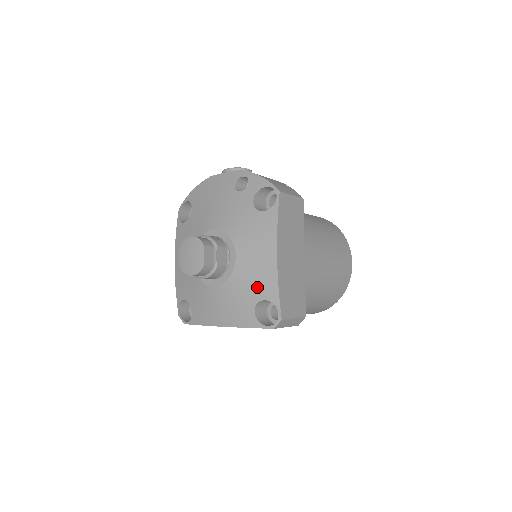
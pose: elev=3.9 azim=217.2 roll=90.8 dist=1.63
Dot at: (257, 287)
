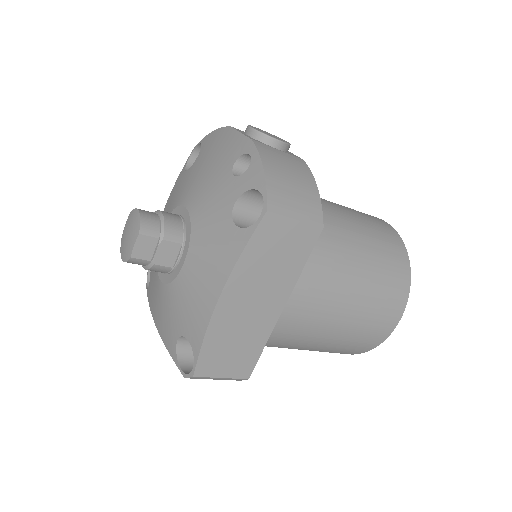
Dot at: (187, 318)
